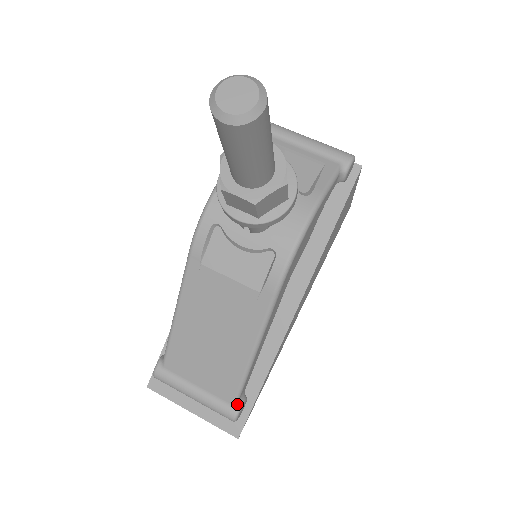
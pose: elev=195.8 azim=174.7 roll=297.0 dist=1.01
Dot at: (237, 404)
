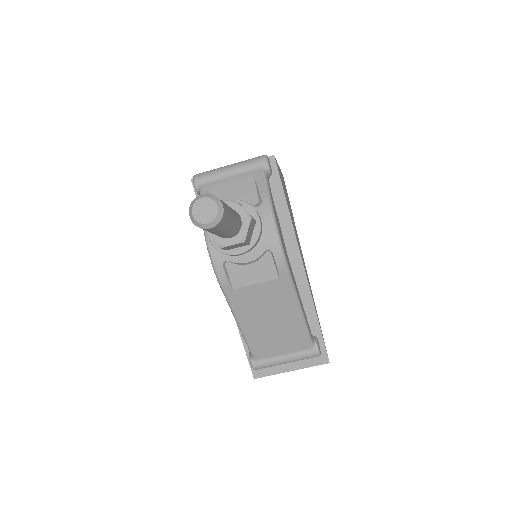
Dot at: (314, 345)
